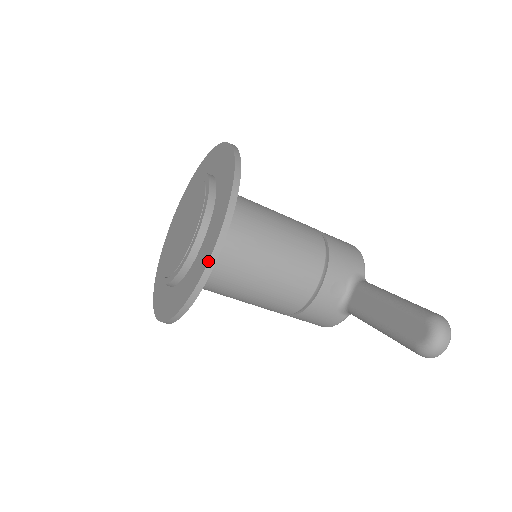
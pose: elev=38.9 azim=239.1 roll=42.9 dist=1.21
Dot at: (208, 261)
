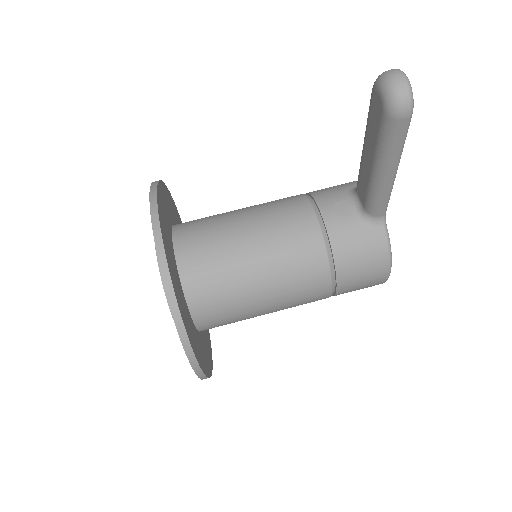
Dot at: occluded
